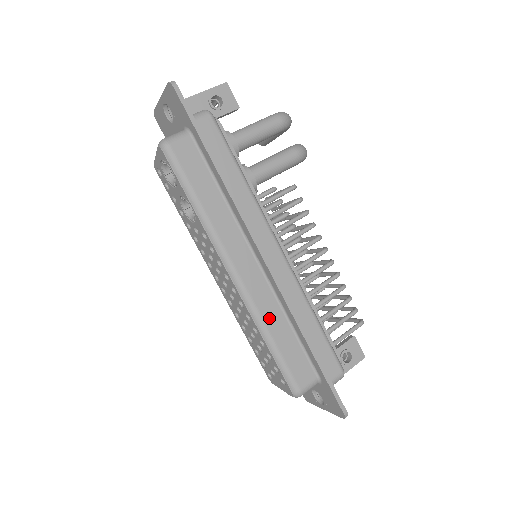
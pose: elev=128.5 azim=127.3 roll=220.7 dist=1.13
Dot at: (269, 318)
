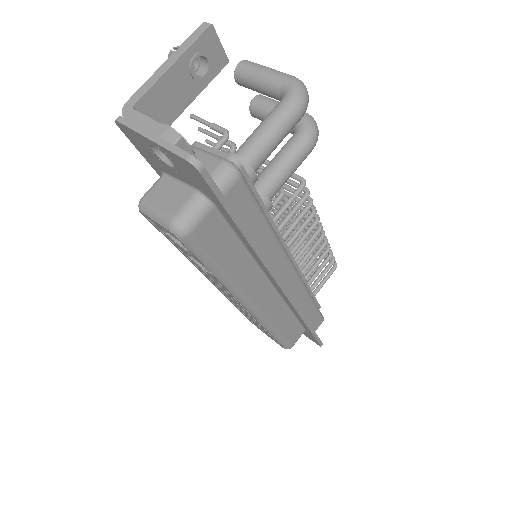
Dot at: (277, 320)
